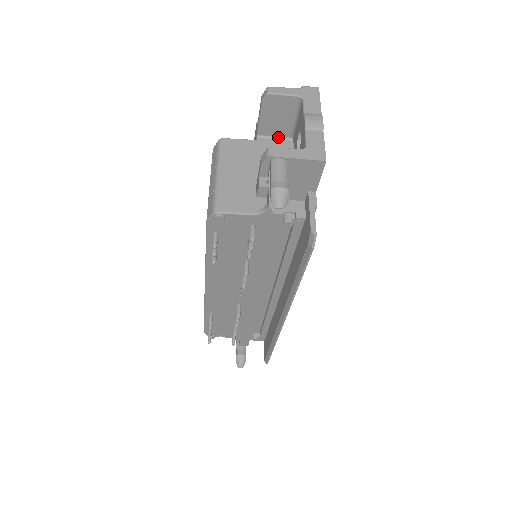
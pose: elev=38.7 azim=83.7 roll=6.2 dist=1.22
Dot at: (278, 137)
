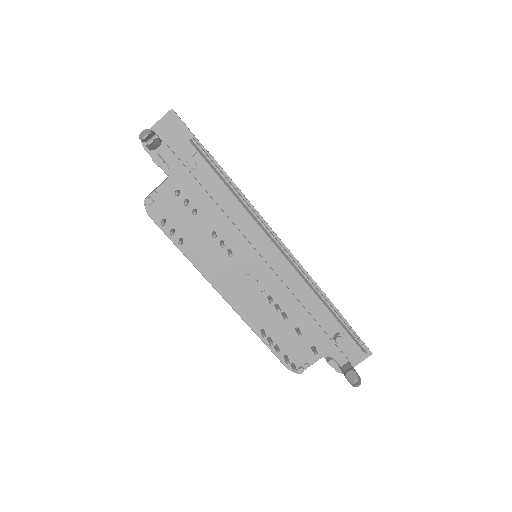
Dot at: occluded
